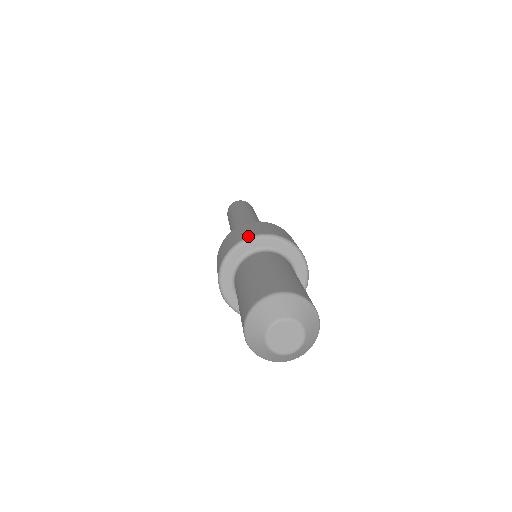
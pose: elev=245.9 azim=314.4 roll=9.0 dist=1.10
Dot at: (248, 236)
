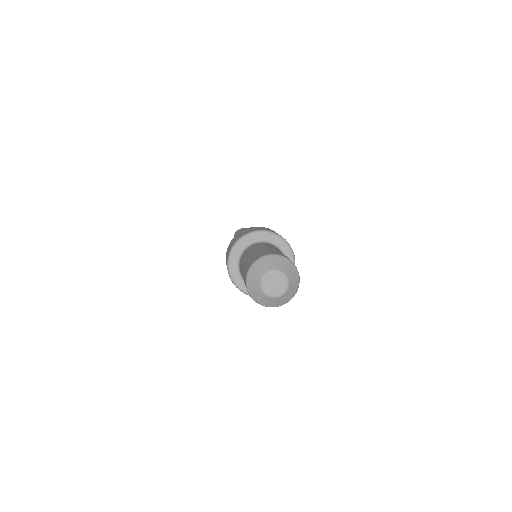
Dot at: (253, 230)
